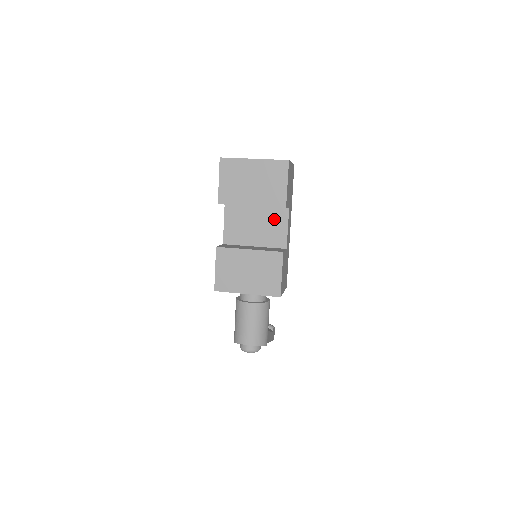
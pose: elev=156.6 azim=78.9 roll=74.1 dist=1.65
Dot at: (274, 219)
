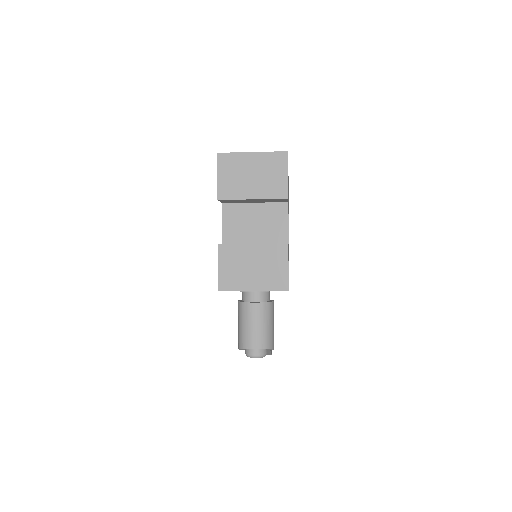
Dot at: (274, 215)
